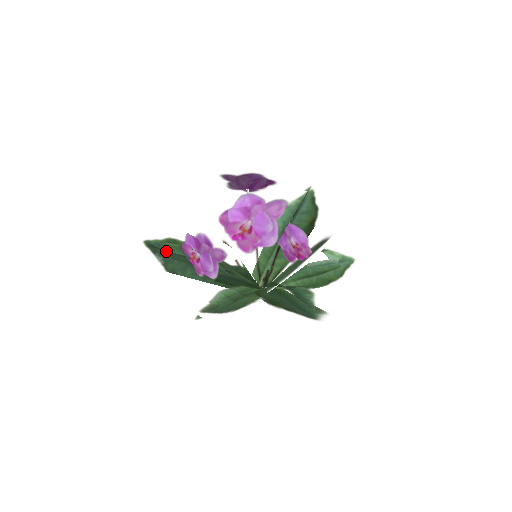
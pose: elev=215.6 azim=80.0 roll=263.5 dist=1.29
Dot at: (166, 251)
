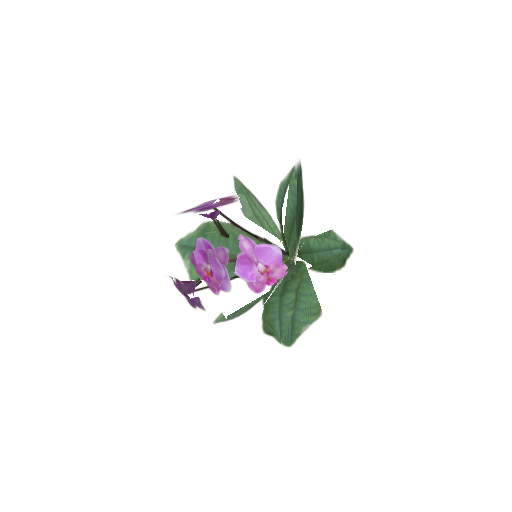
Dot at: occluded
